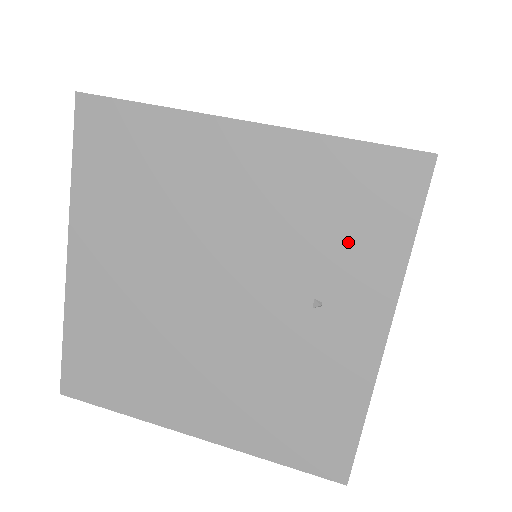
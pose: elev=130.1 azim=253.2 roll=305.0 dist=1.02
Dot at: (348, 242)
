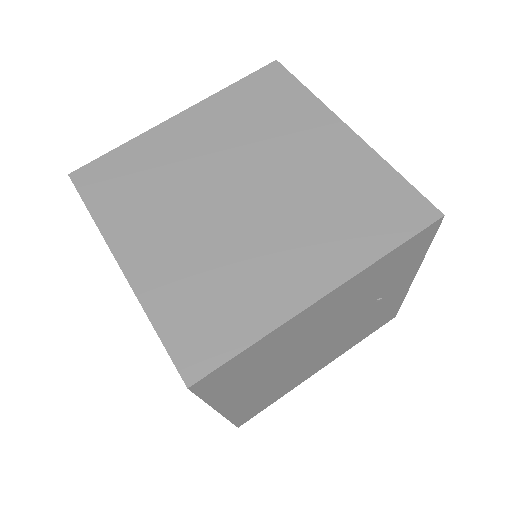
Dot at: (394, 274)
